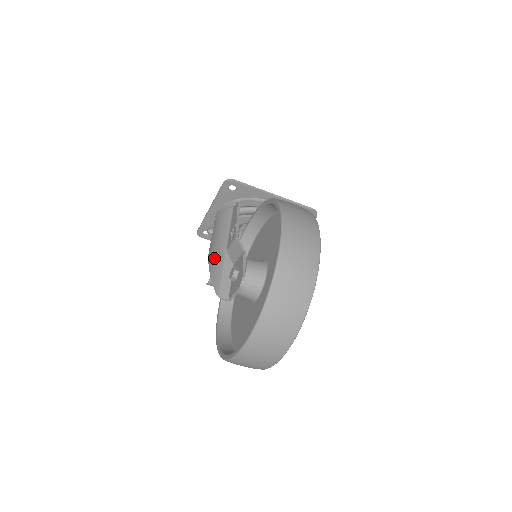
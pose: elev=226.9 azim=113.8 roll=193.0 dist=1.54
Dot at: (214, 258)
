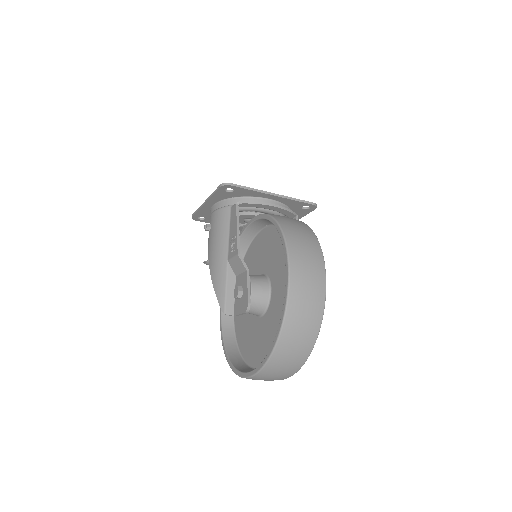
Dot at: (215, 266)
